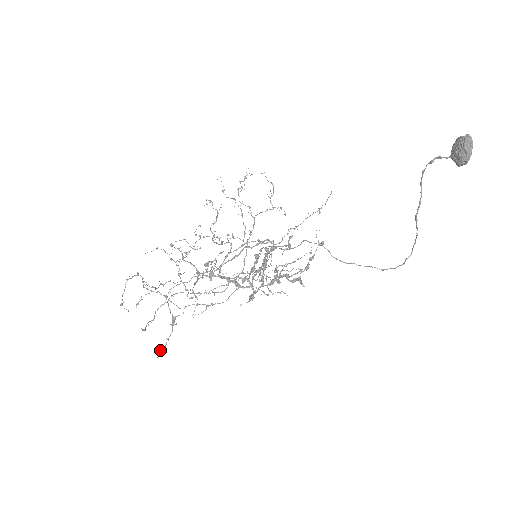
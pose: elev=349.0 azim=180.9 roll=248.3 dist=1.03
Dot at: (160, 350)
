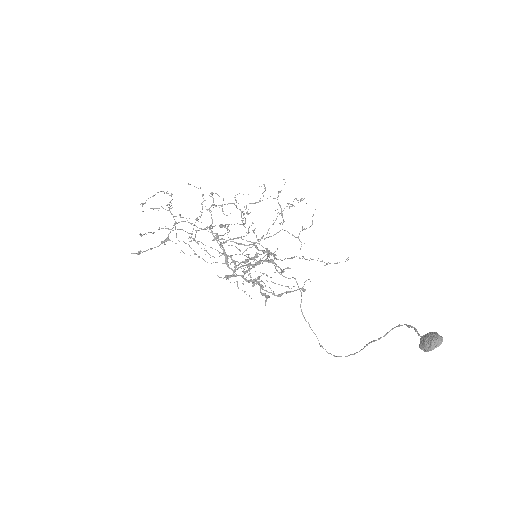
Dot at: (140, 250)
